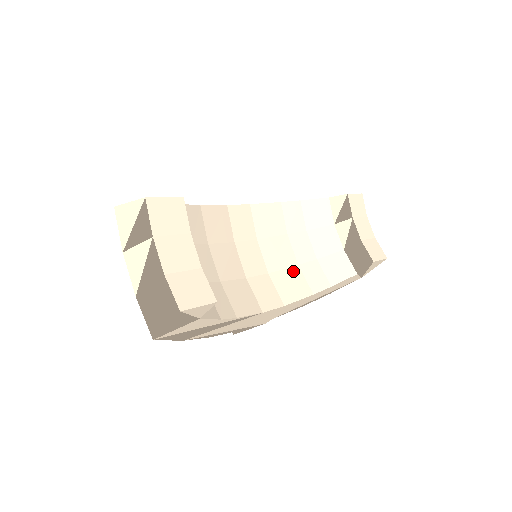
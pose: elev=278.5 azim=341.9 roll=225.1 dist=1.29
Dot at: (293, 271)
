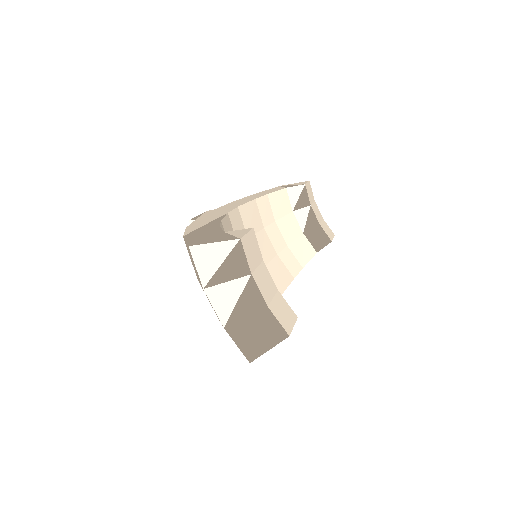
Dot at: (276, 261)
